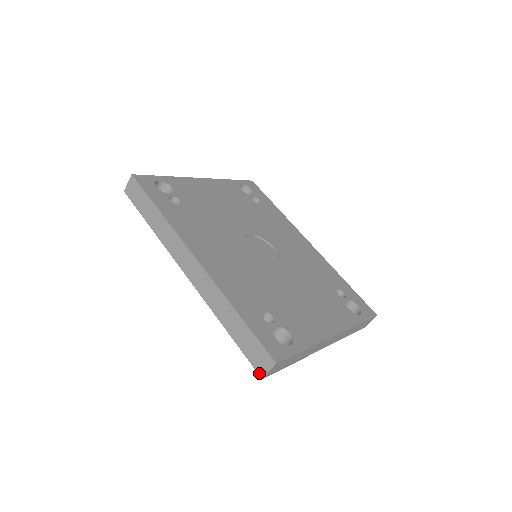
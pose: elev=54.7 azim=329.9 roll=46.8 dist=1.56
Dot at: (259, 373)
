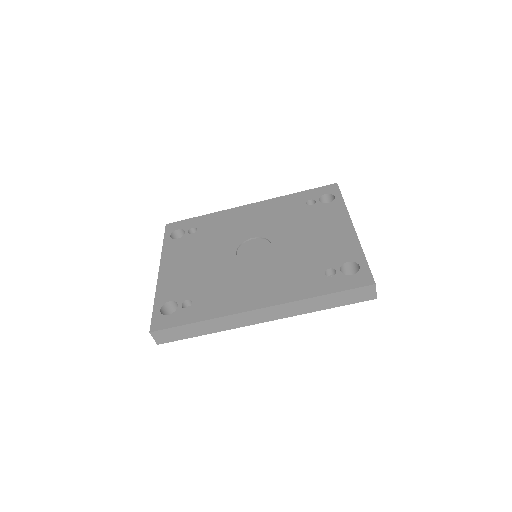
Dot at: (372, 299)
